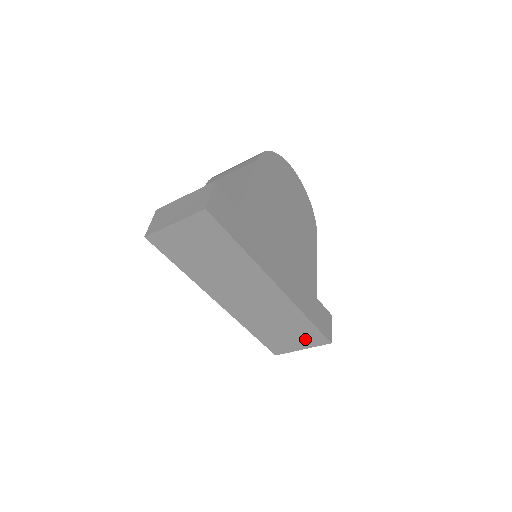
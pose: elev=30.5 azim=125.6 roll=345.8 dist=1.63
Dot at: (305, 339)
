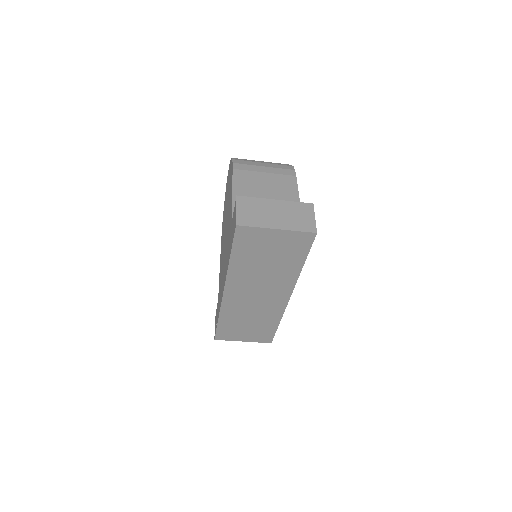
Dot at: (256, 335)
